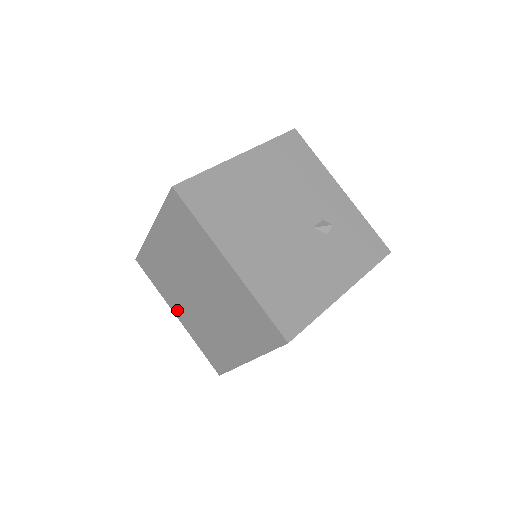
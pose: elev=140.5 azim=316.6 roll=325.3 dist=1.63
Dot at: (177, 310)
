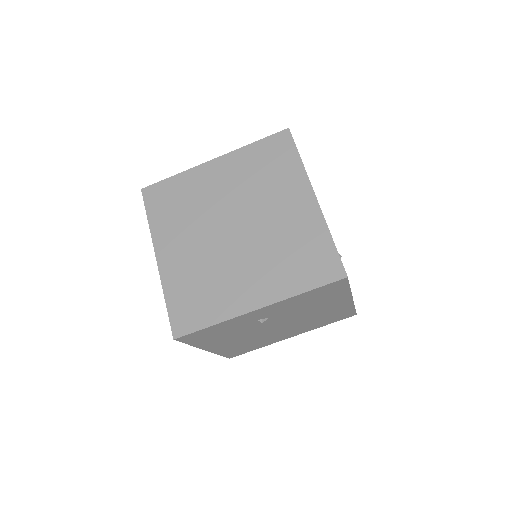
Dot at: (167, 249)
